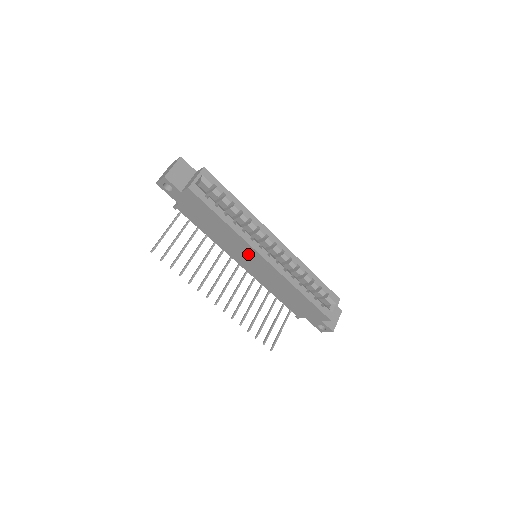
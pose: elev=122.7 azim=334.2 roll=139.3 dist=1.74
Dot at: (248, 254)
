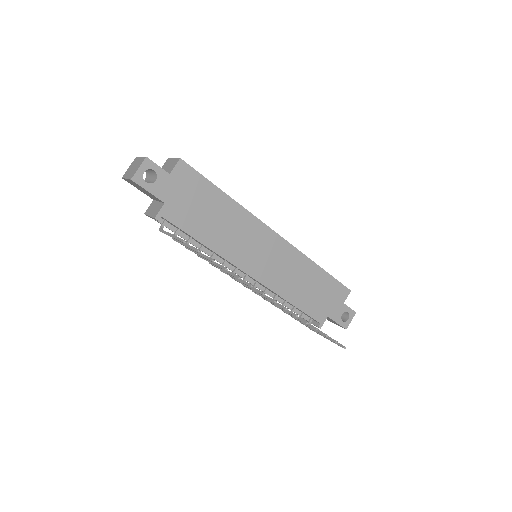
Dot at: (257, 240)
